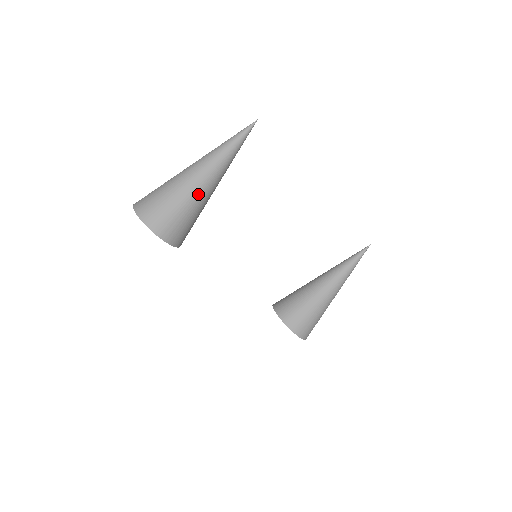
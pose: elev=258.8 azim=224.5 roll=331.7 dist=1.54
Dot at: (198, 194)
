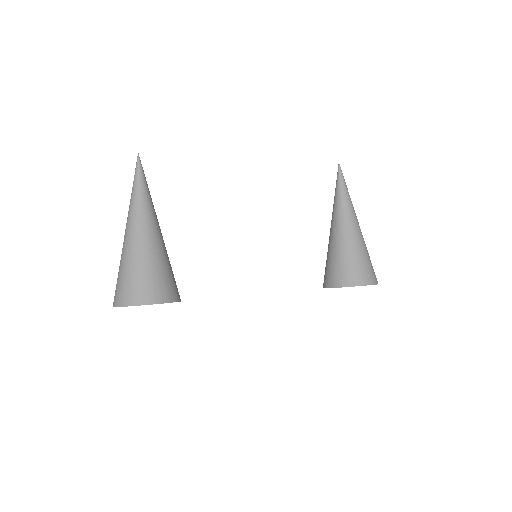
Dot at: (147, 244)
